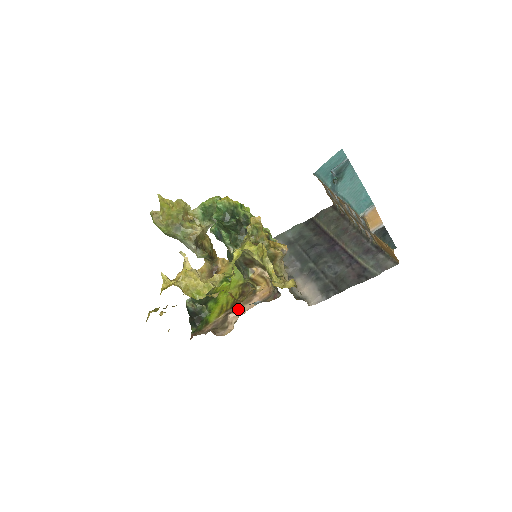
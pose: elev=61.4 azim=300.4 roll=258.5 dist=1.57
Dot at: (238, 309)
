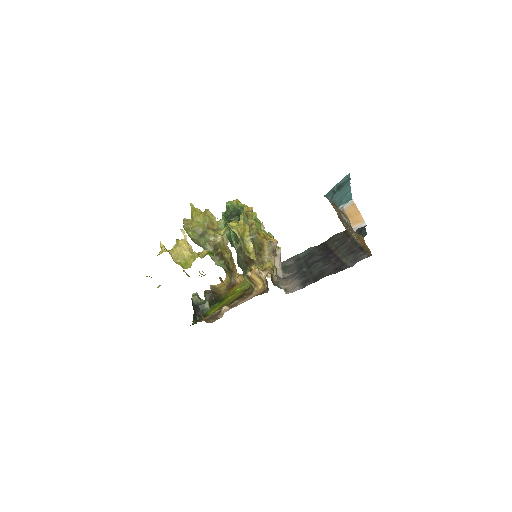
Dot at: (233, 305)
